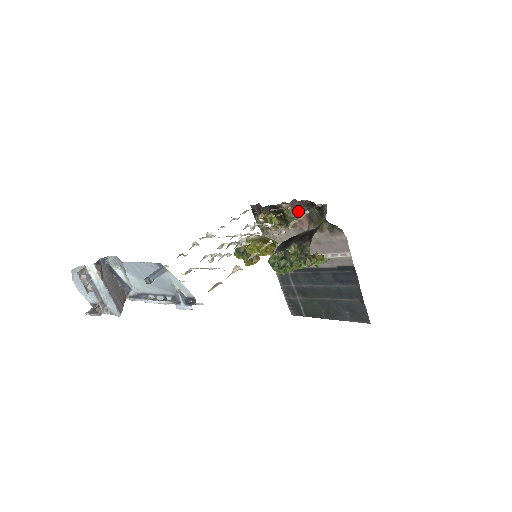
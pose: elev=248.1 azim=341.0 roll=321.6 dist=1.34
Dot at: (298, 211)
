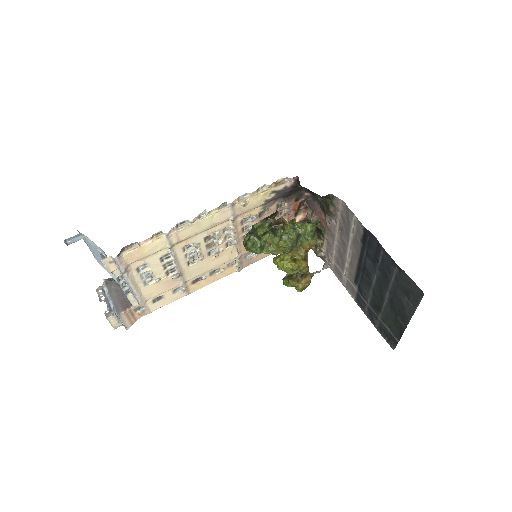
Dot at: (315, 211)
